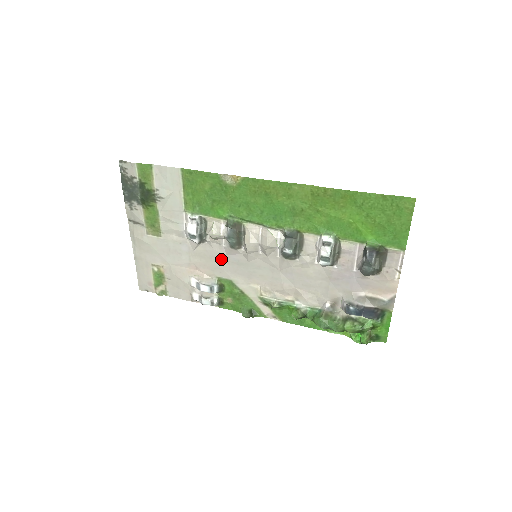
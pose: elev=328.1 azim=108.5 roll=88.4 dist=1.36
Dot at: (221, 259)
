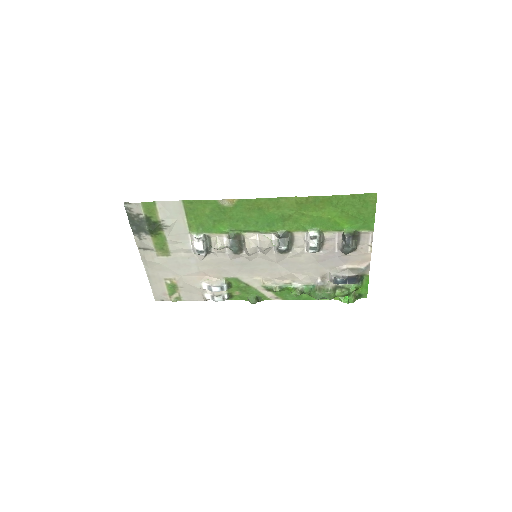
Dot at: (226, 264)
